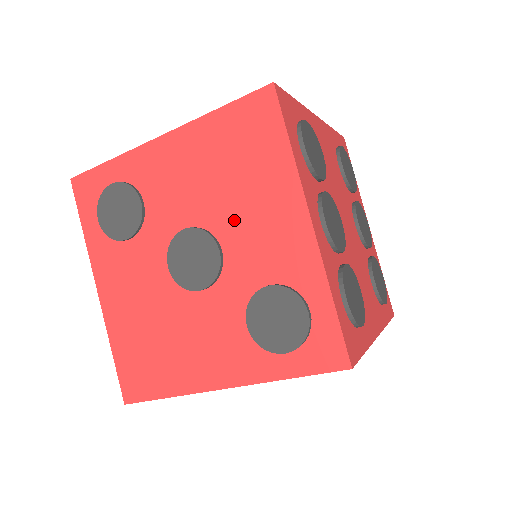
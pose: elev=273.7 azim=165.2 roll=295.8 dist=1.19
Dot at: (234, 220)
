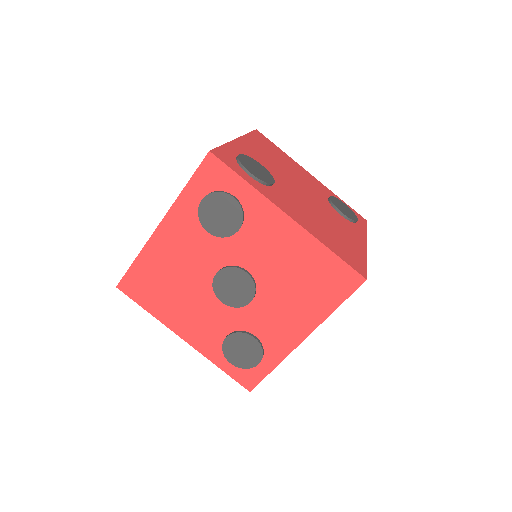
Dot at: (274, 298)
